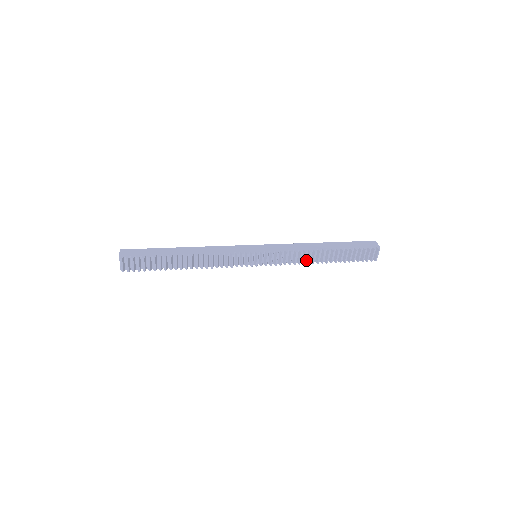
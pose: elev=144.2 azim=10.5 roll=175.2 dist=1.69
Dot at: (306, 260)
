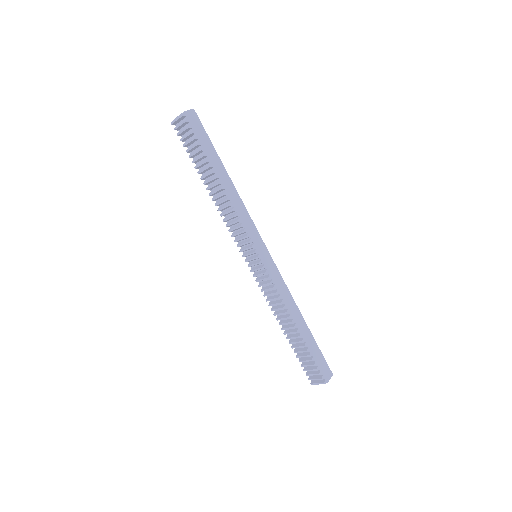
Dot at: (277, 310)
